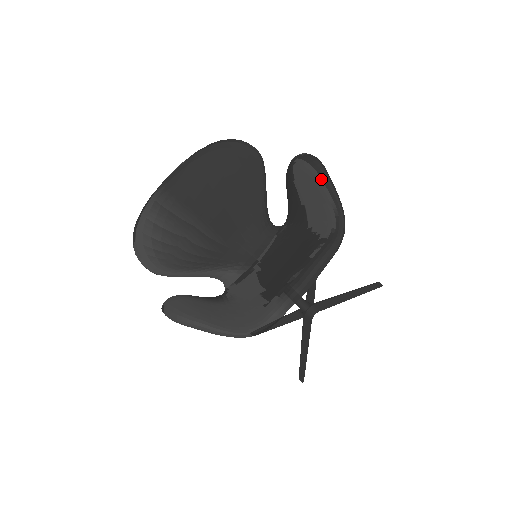
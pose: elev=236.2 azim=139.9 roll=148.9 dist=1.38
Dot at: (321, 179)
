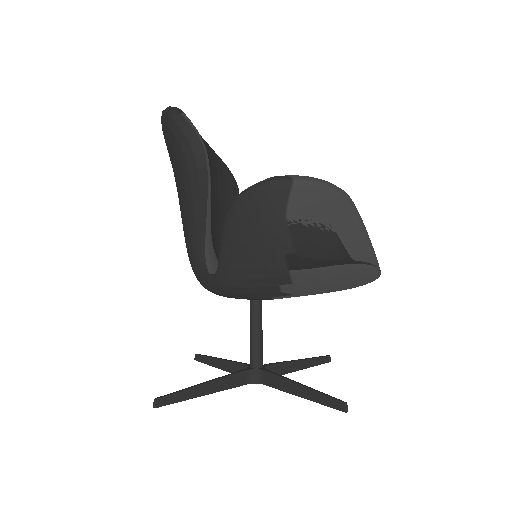
Dot at: occluded
